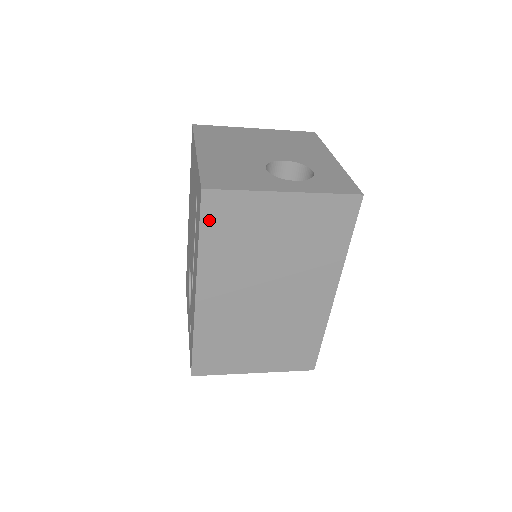
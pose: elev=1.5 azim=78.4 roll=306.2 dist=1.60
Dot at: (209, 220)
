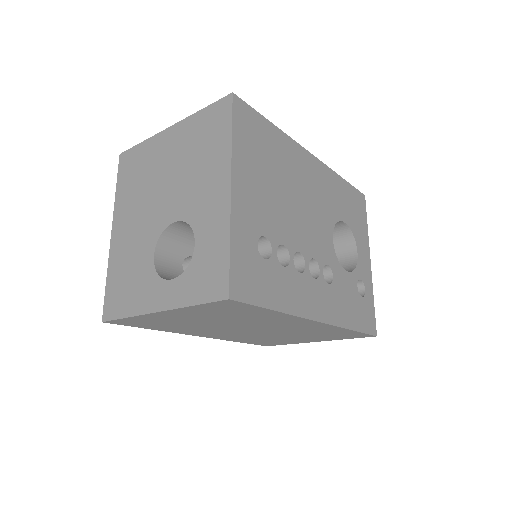
Dot at: (137, 325)
